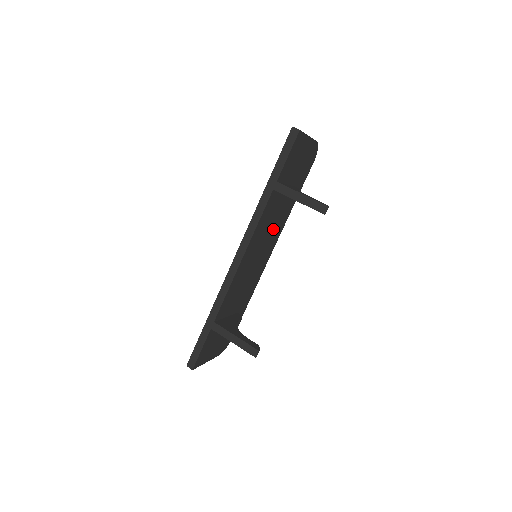
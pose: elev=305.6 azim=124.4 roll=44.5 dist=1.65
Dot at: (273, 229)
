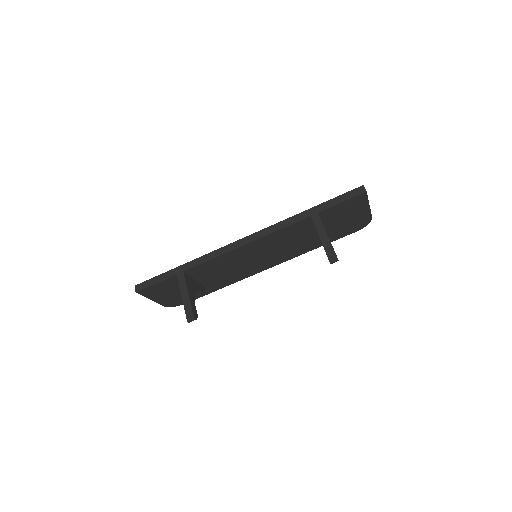
Dot at: (285, 249)
